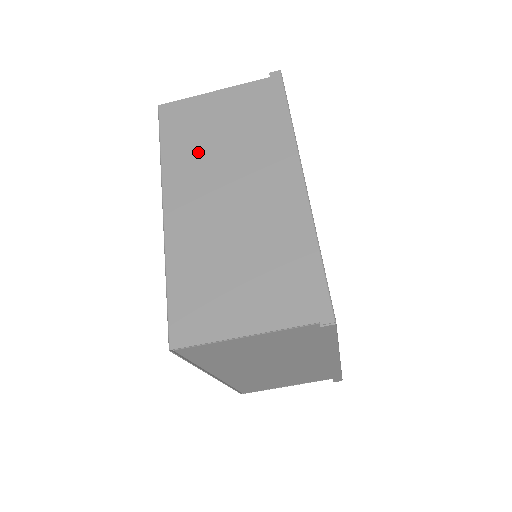
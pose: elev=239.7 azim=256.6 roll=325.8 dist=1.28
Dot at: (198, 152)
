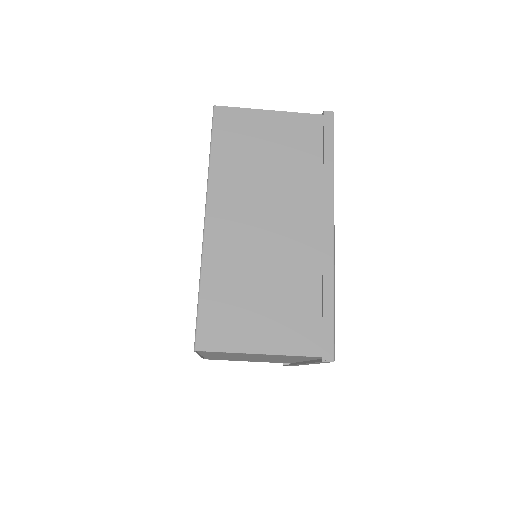
Dot at: (246, 170)
